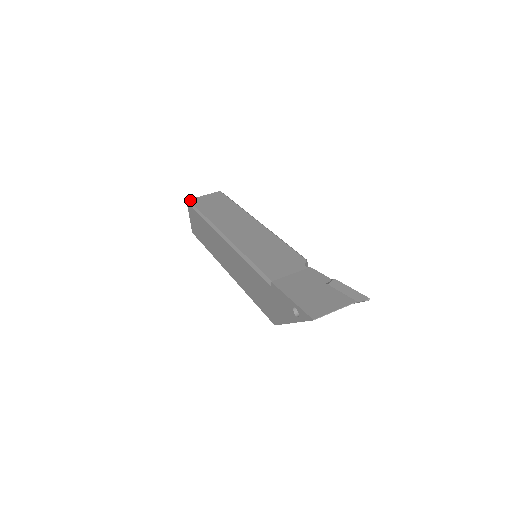
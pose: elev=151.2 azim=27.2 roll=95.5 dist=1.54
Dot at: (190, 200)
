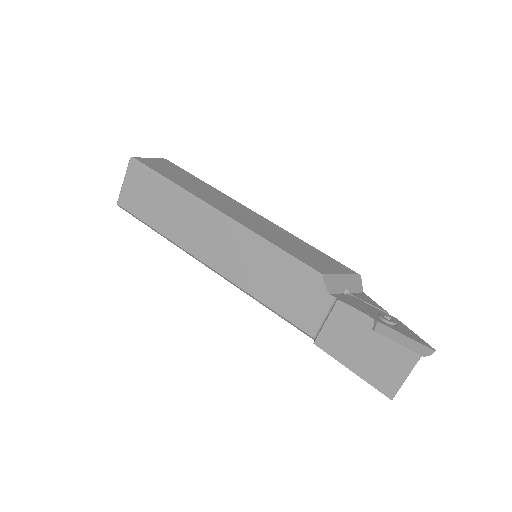
Dot at: (120, 205)
